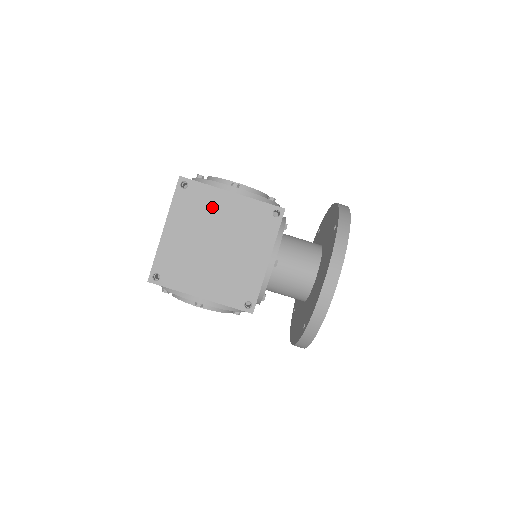
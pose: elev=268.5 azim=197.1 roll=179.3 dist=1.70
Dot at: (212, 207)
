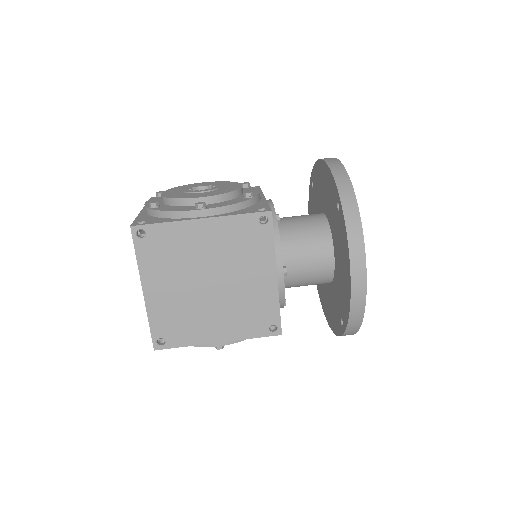
Dot at: (186, 245)
